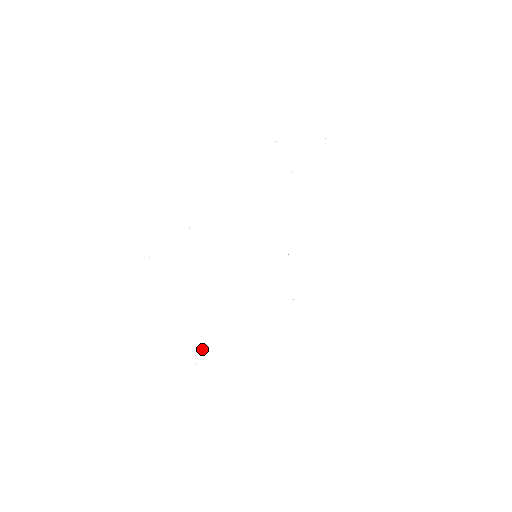
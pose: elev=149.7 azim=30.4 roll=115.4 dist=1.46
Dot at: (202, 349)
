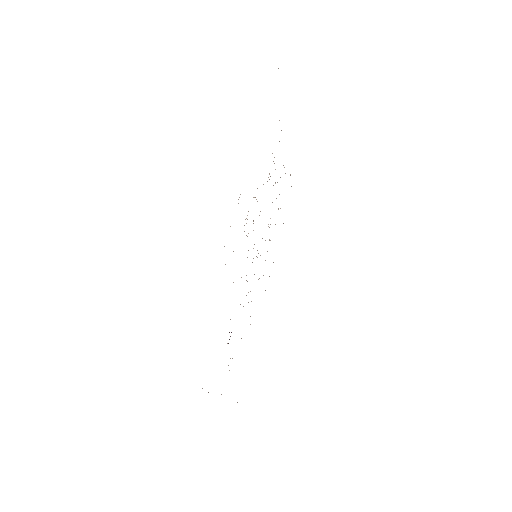
Dot at: occluded
